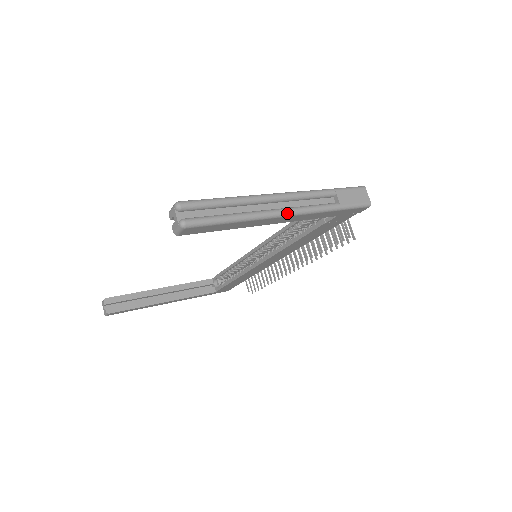
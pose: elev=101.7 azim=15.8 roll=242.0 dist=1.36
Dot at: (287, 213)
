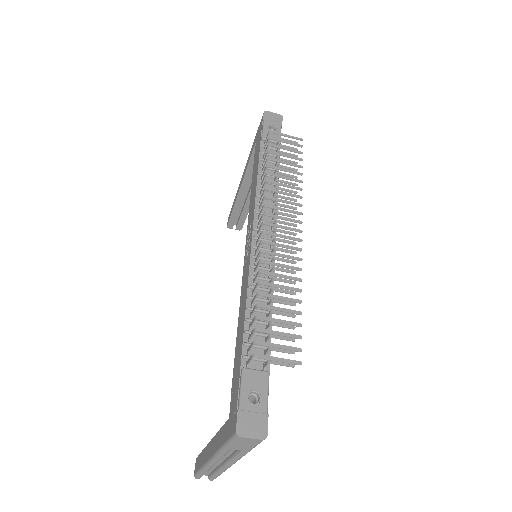
Dot at: occluded
